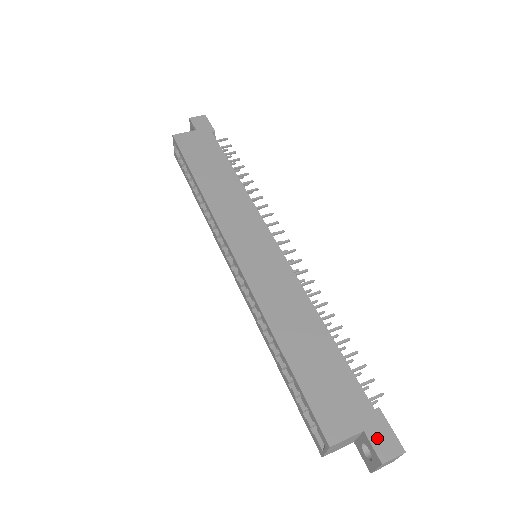
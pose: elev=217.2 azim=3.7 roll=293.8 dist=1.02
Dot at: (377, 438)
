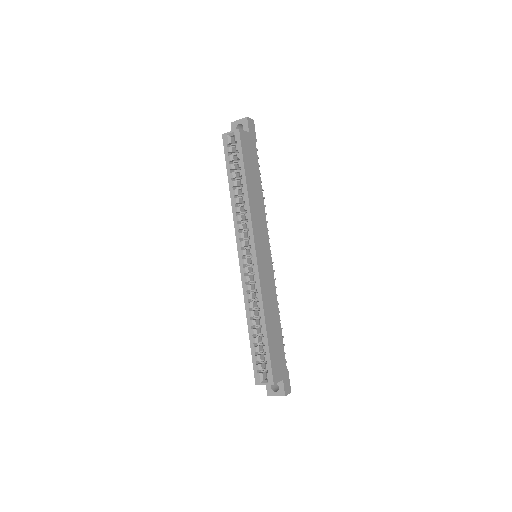
Dot at: (286, 384)
